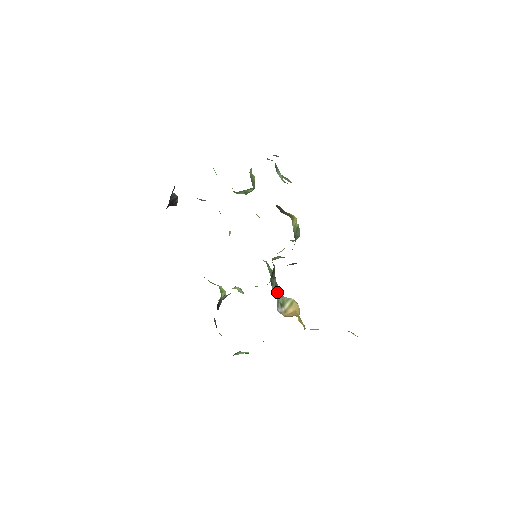
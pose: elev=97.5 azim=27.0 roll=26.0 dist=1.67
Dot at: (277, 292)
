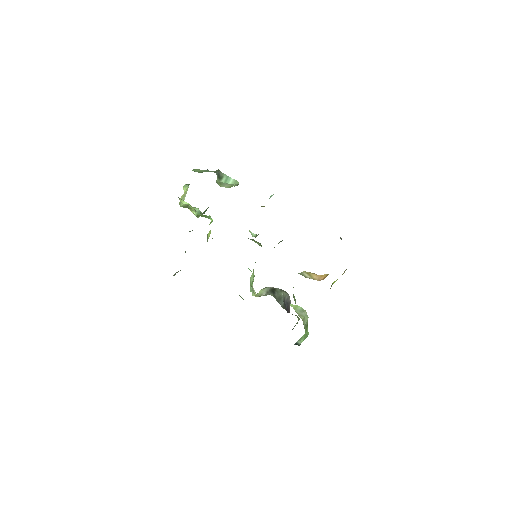
Dot at: occluded
